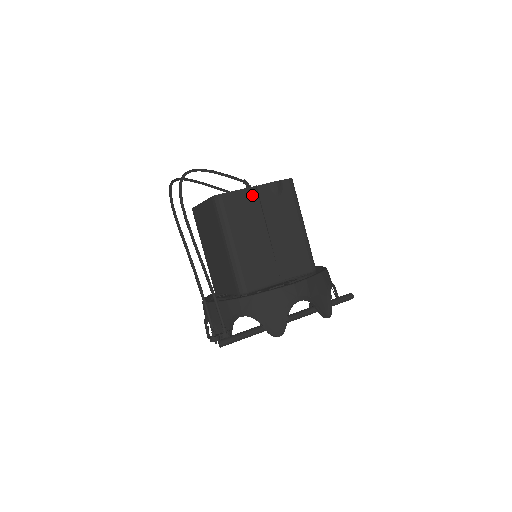
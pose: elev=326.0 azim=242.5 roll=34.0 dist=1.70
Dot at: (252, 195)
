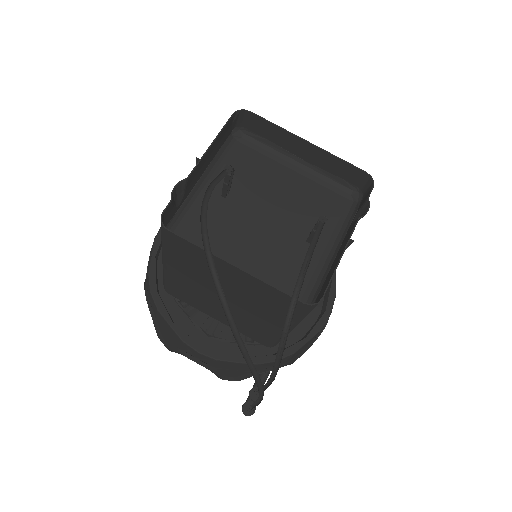
Dot at: (340, 254)
